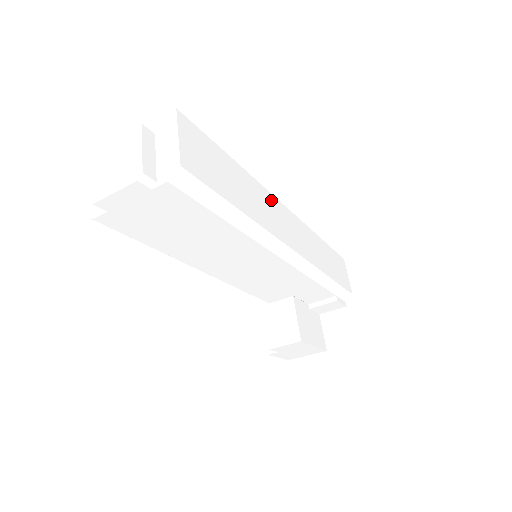
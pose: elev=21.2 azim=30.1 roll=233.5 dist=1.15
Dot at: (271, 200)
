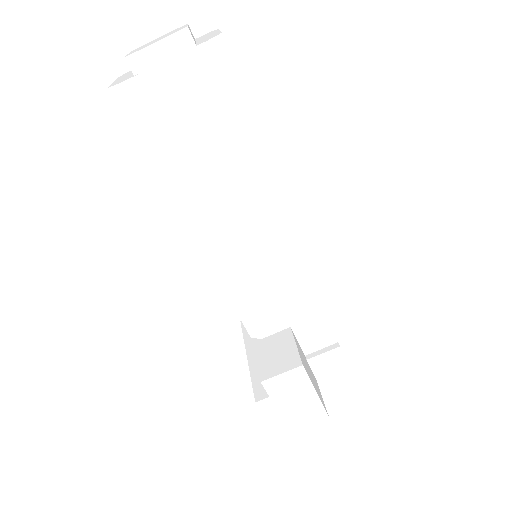
Dot at: occluded
